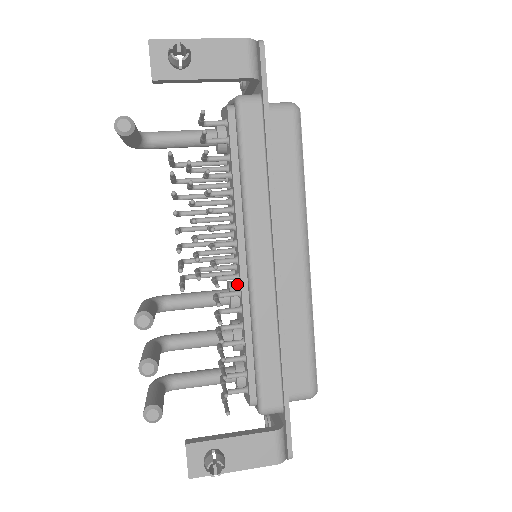
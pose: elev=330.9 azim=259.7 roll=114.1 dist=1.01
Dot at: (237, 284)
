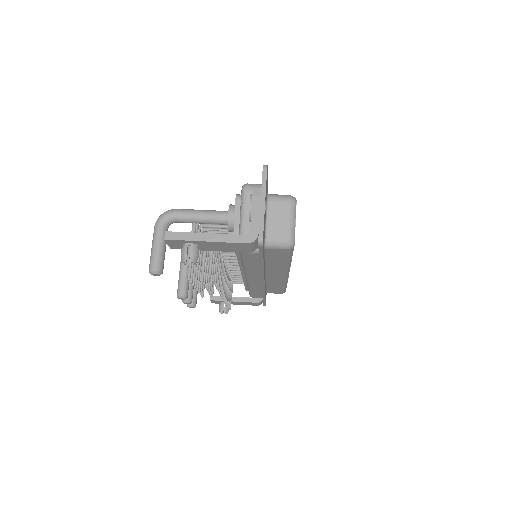
Dot at: occluded
